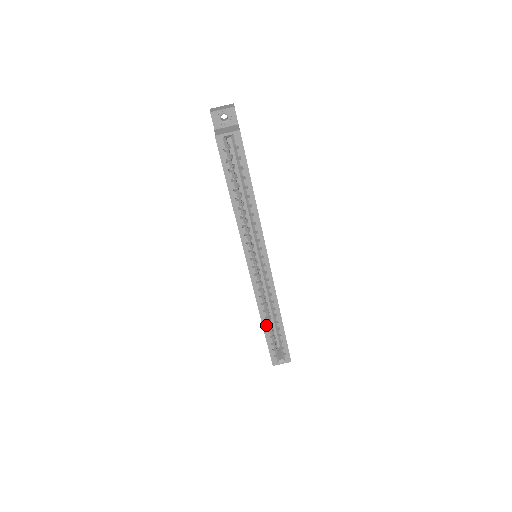
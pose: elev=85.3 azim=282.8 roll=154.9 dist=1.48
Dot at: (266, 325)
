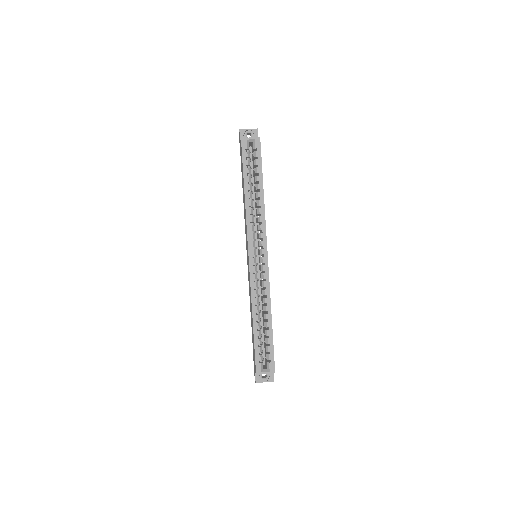
Dot at: (256, 322)
